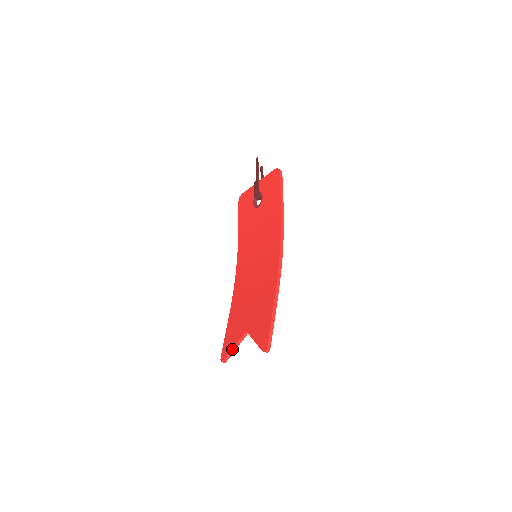
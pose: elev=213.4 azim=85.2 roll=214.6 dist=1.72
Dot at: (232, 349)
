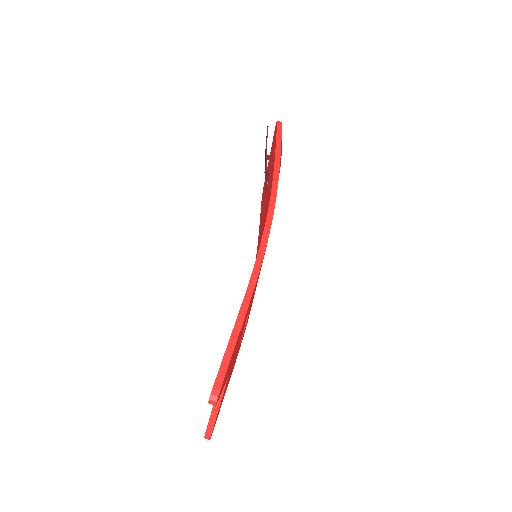
Dot at: (211, 412)
